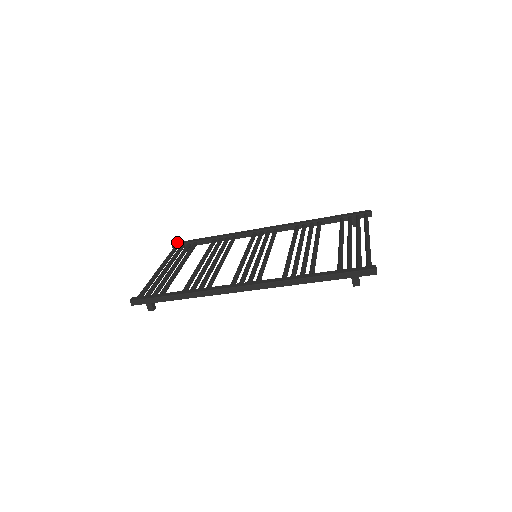
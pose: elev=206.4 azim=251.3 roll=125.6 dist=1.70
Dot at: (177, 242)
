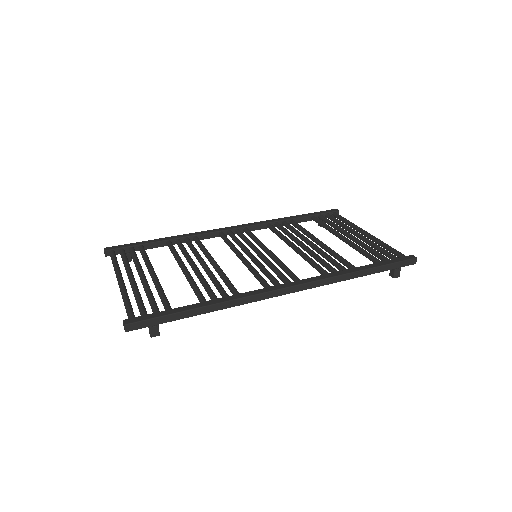
Dot at: occluded
